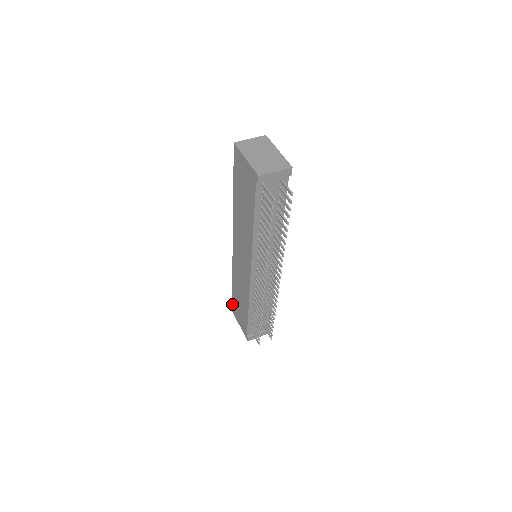
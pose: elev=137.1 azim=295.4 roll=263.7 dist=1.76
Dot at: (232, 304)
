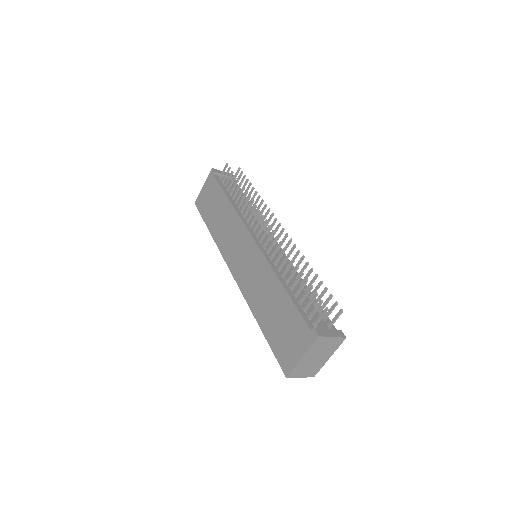
Dot at: (278, 361)
